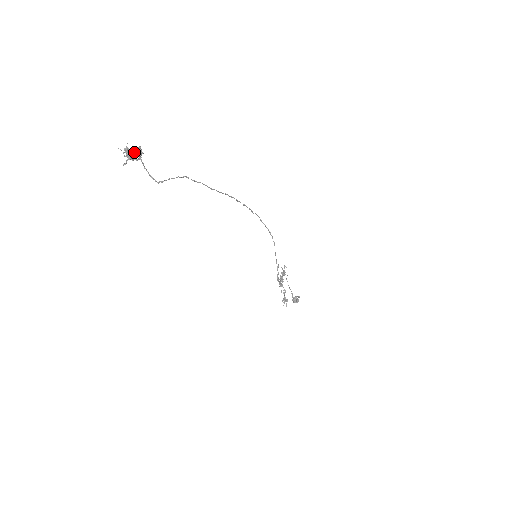
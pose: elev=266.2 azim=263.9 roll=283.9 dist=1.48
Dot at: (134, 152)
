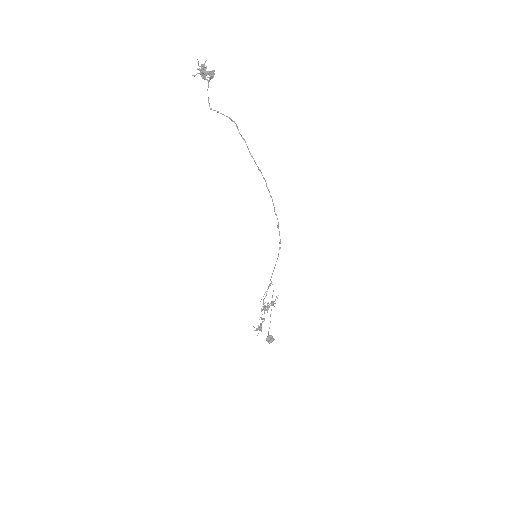
Dot at: (207, 71)
